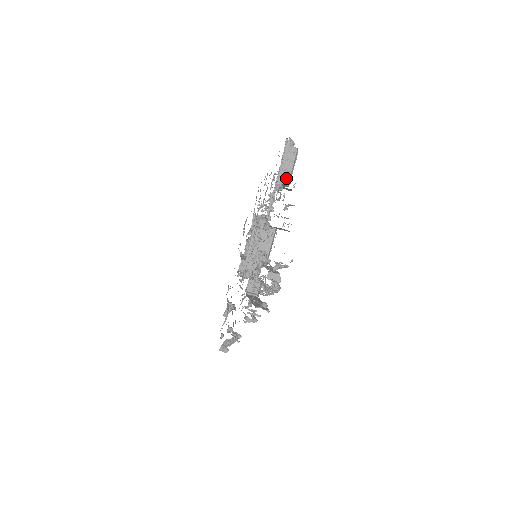
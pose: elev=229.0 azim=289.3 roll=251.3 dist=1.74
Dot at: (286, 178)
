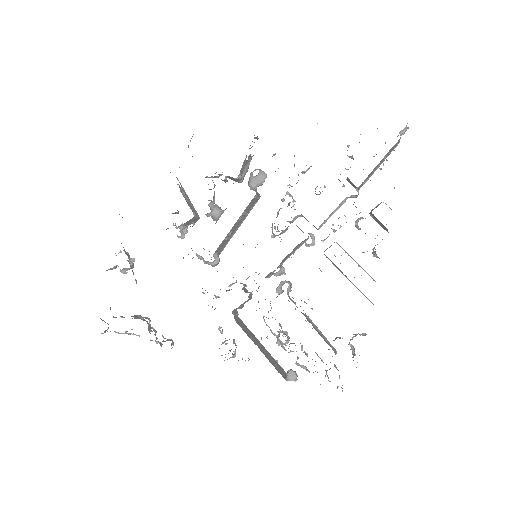
Dot at: (366, 180)
